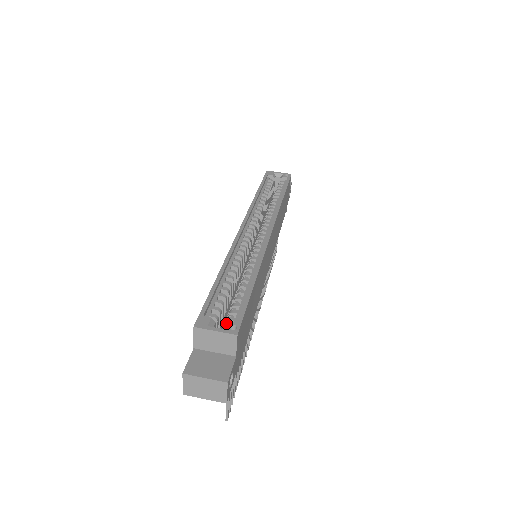
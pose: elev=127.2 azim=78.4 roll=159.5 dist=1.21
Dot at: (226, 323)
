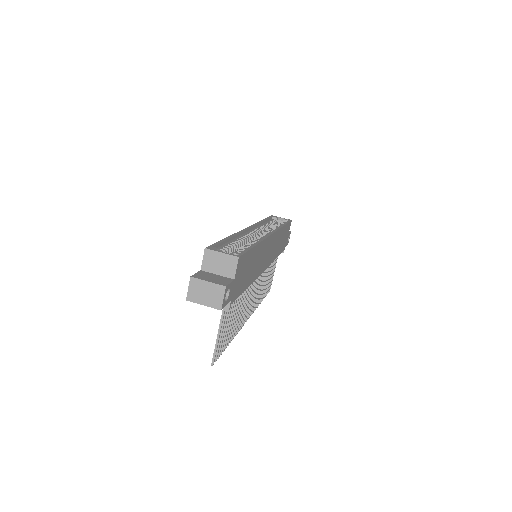
Dot at: (230, 253)
